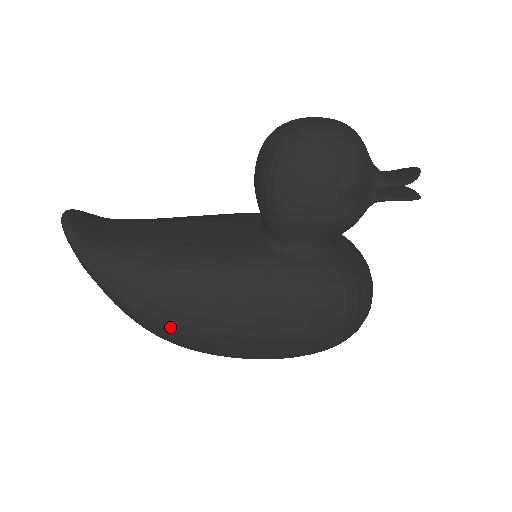
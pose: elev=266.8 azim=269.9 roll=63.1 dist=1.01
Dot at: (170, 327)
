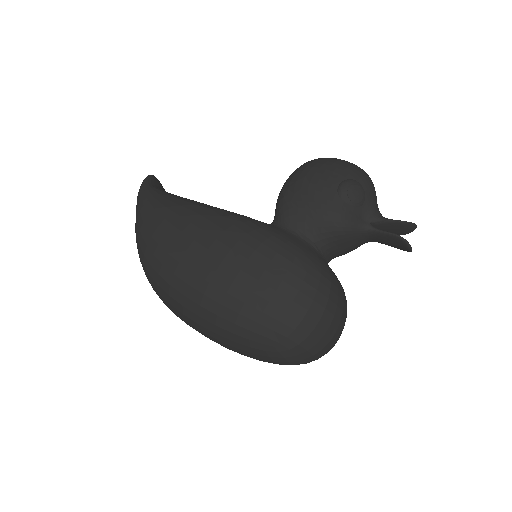
Dot at: (158, 239)
